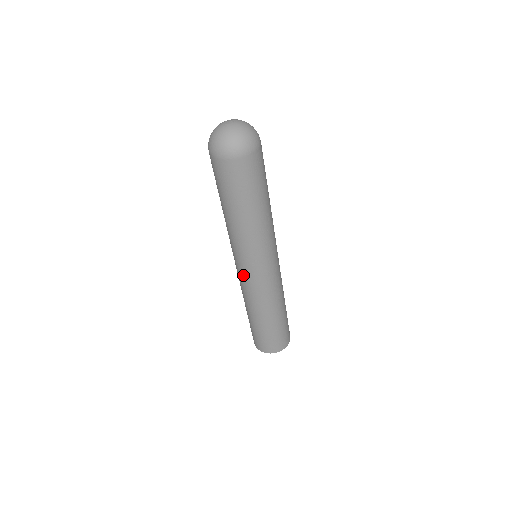
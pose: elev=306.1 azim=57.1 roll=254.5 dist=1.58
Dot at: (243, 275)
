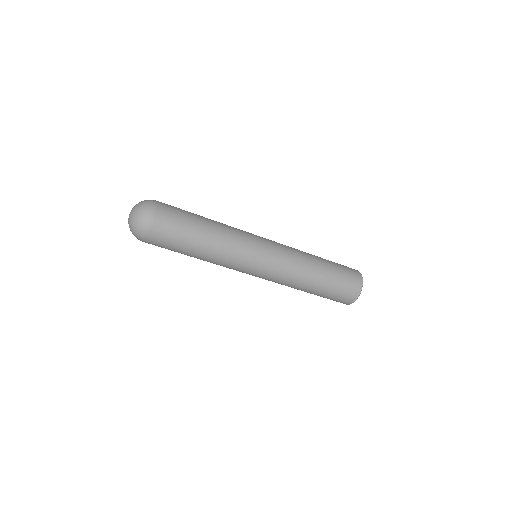
Dot at: (259, 277)
